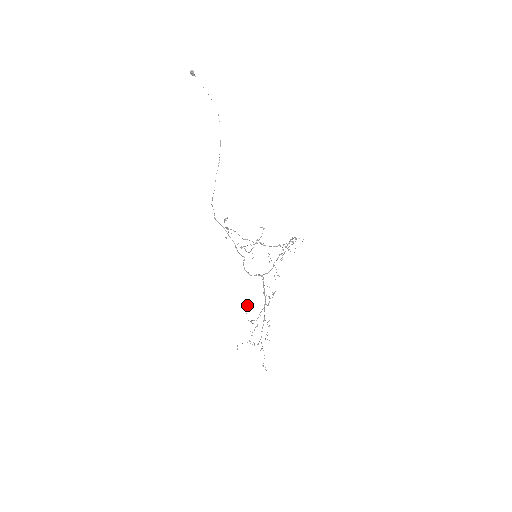
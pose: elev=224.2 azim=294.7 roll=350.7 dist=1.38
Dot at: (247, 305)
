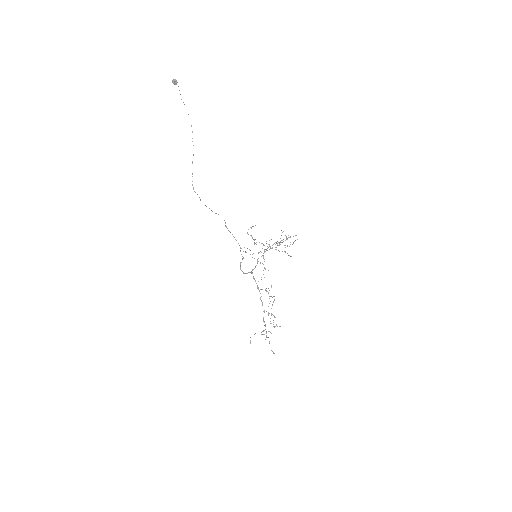
Dot at: occluded
